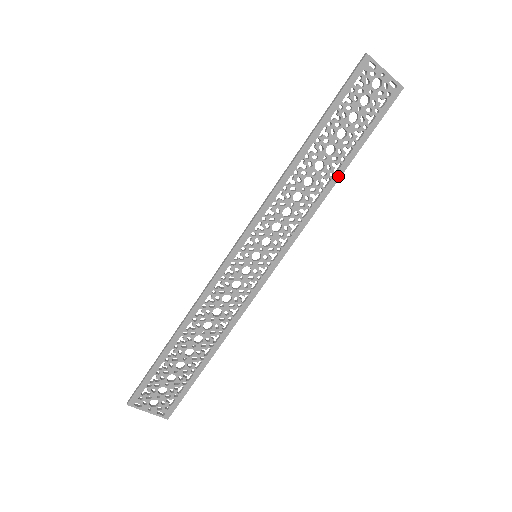
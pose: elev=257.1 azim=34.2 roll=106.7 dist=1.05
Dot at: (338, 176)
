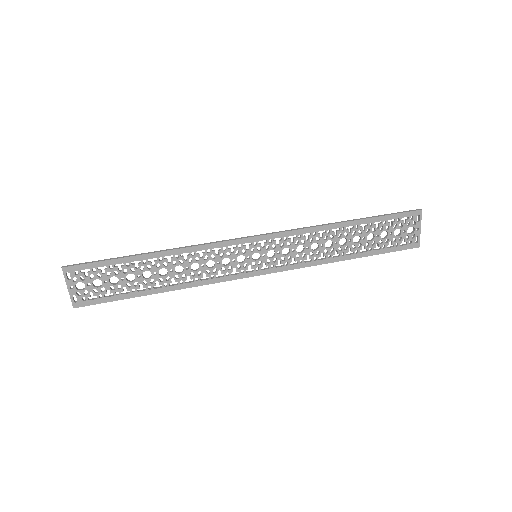
Dot at: (345, 258)
